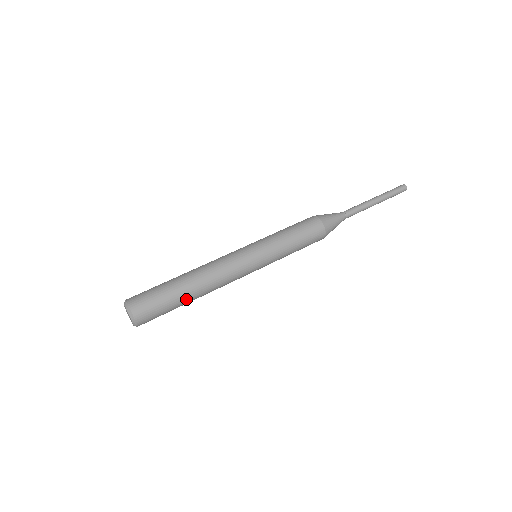
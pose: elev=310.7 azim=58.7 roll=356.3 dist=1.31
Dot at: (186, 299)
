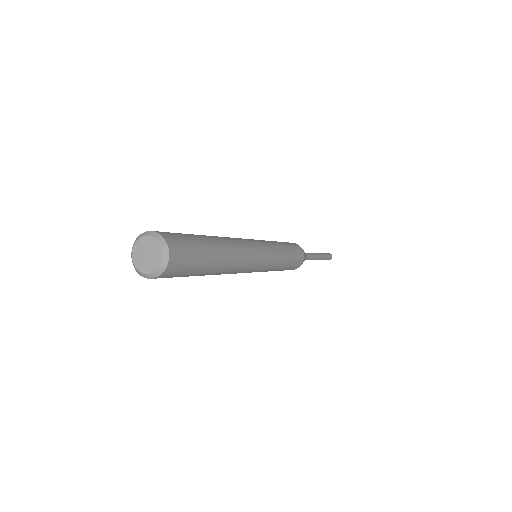
Dot at: (212, 269)
